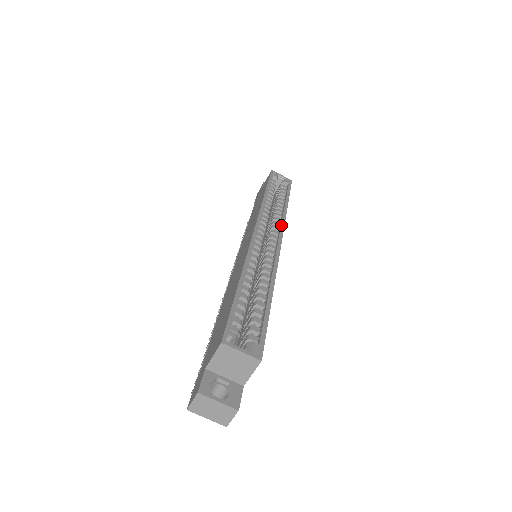
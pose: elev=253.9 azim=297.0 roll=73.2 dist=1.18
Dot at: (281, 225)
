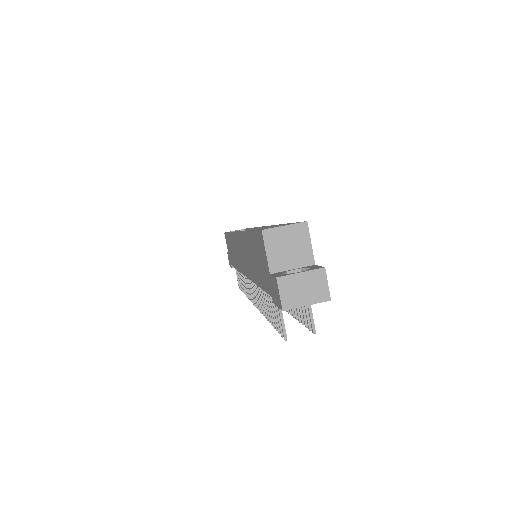
Dot at: (257, 227)
